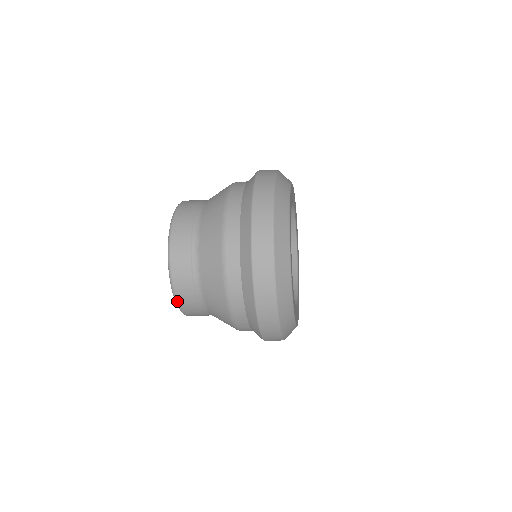
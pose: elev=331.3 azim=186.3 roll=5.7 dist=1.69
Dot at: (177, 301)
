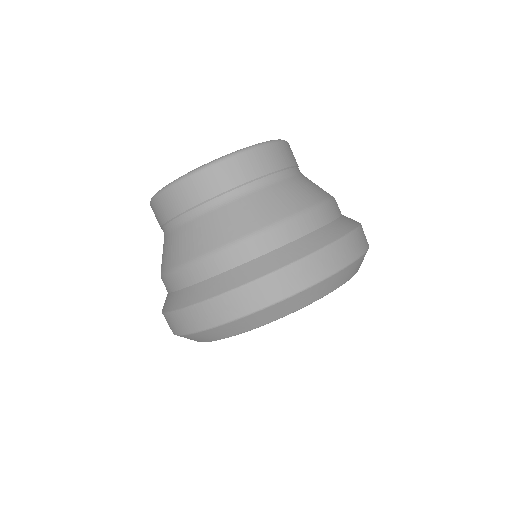
Dot at: (151, 202)
